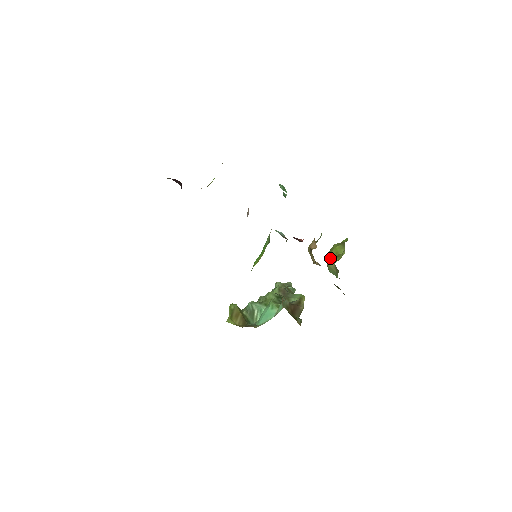
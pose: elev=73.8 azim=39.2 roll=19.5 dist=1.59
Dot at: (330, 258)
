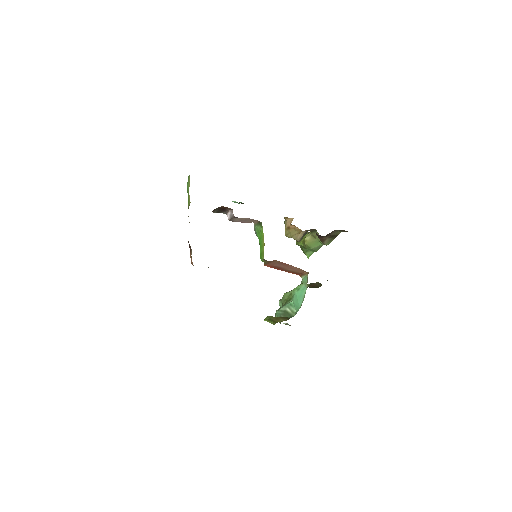
Dot at: (304, 239)
